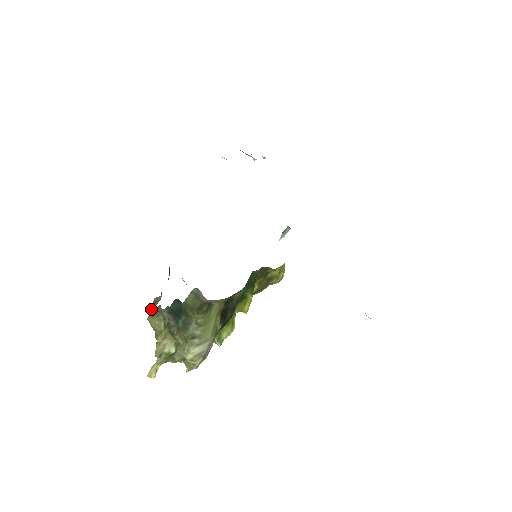
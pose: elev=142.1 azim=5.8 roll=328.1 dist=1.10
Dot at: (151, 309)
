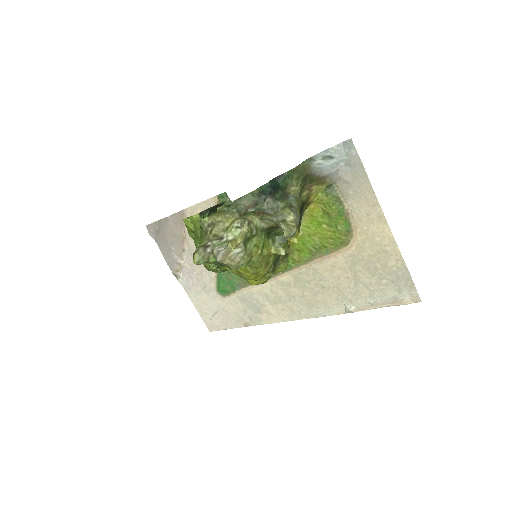
Dot at: (211, 213)
